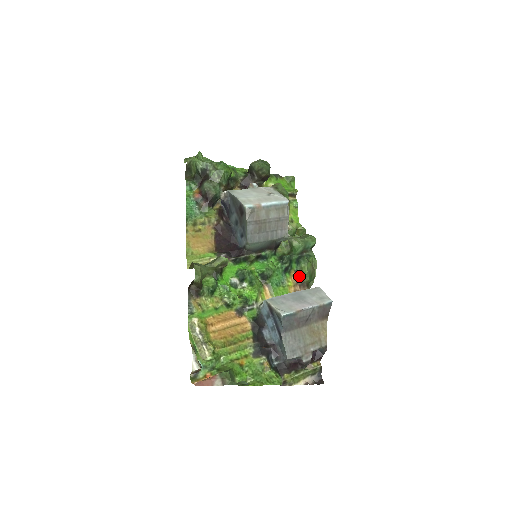
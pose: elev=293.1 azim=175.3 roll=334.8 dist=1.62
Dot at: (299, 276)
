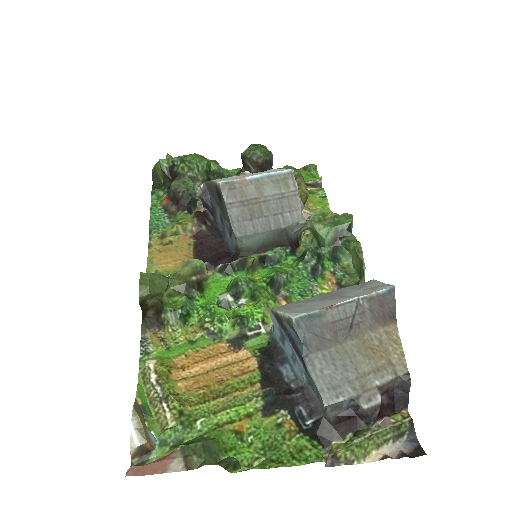
Dot at: (341, 279)
